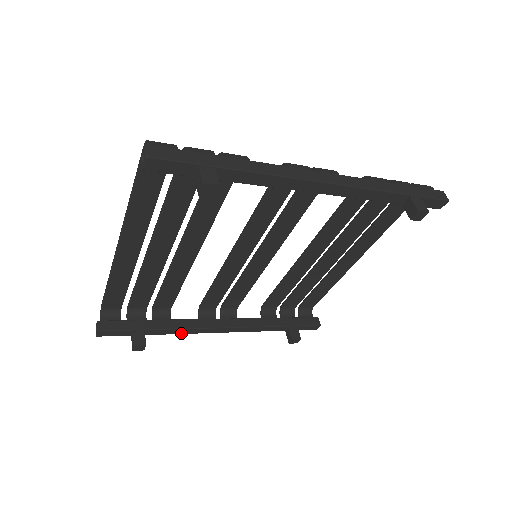
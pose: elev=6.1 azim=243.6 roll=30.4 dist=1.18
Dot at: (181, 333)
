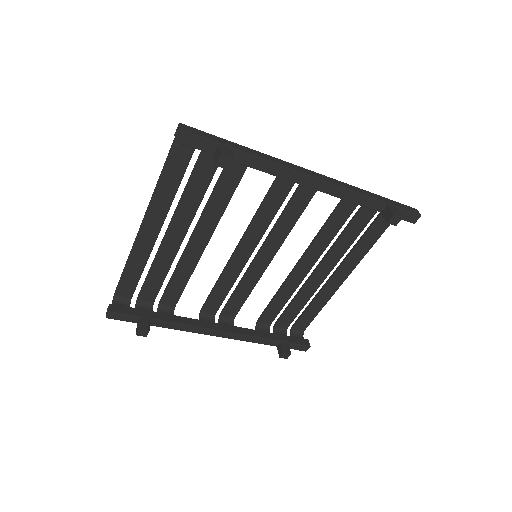
Dot at: (181, 330)
